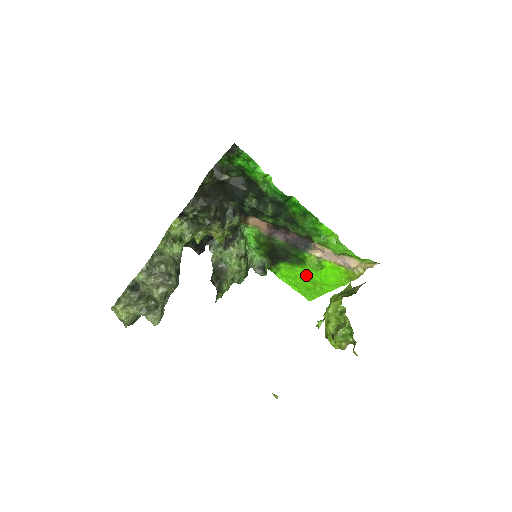
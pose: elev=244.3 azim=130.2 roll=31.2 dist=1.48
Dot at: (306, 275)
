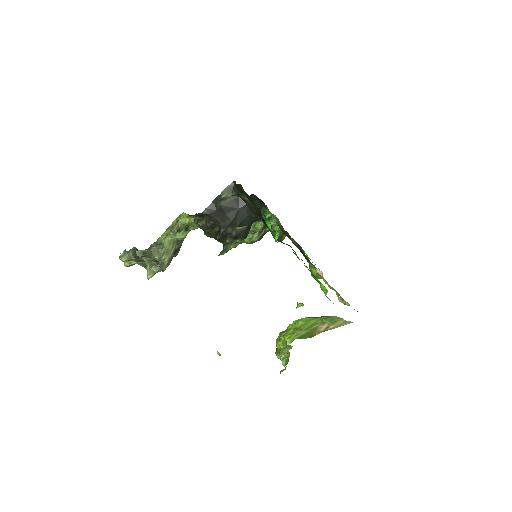
Dot at: occluded
